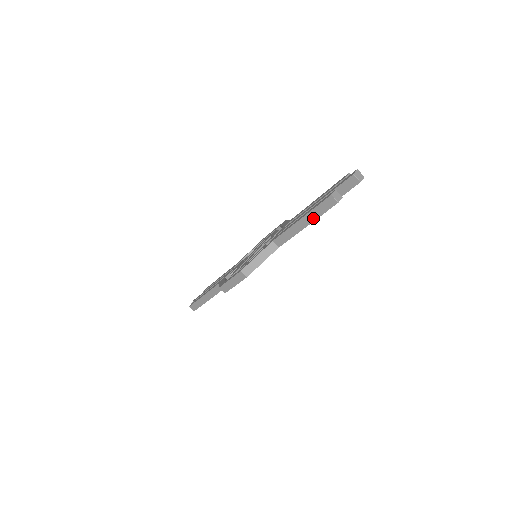
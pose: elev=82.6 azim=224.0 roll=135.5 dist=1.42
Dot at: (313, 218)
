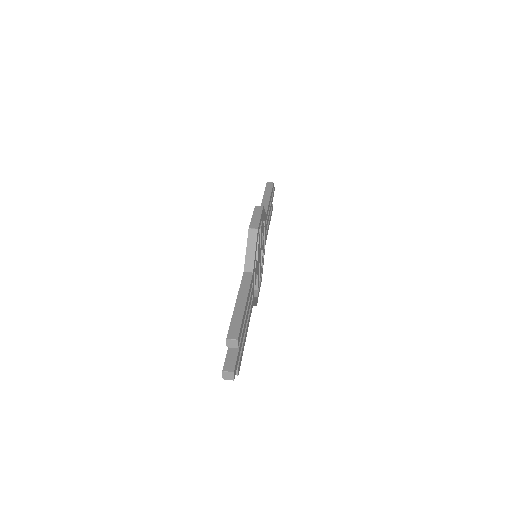
Dot at: (269, 193)
